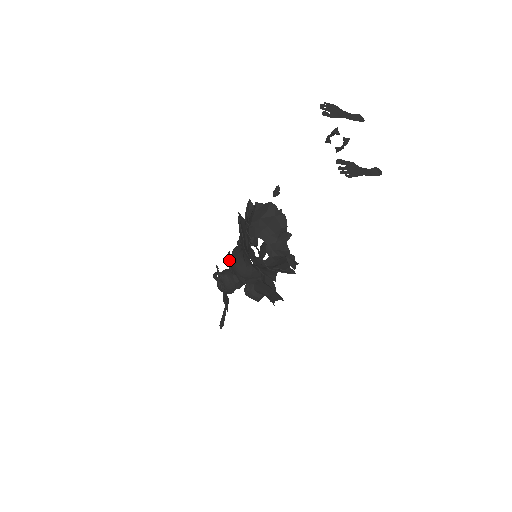
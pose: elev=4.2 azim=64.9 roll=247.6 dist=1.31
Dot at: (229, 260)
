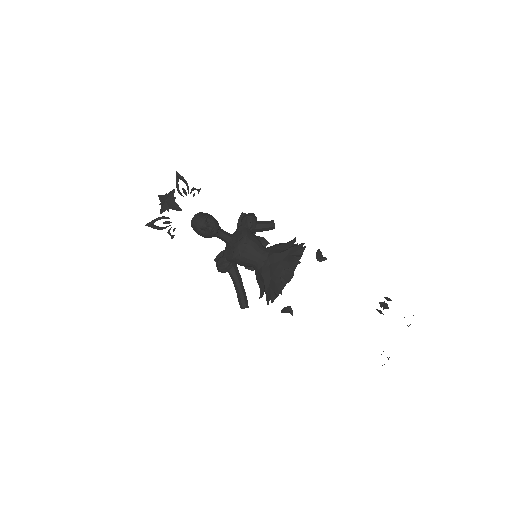
Dot at: (245, 252)
